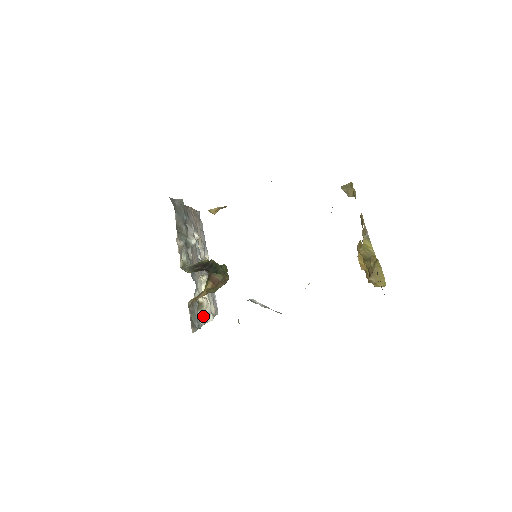
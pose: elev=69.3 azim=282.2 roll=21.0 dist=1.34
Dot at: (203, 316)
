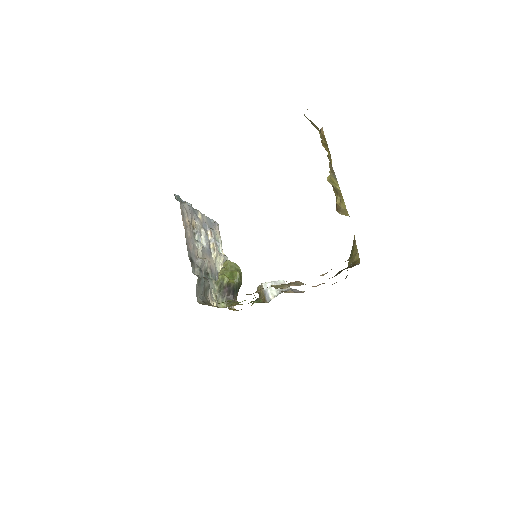
Dot at: occluded
